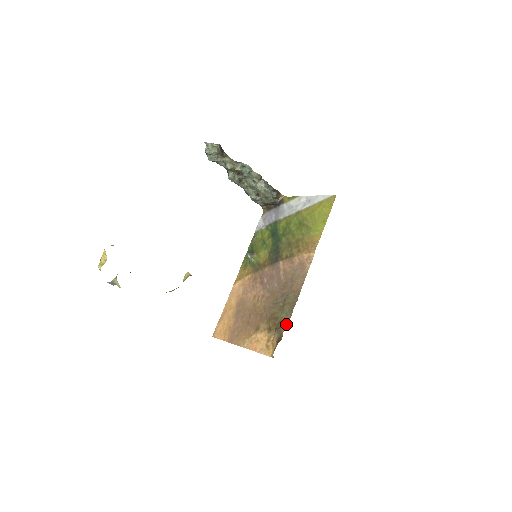
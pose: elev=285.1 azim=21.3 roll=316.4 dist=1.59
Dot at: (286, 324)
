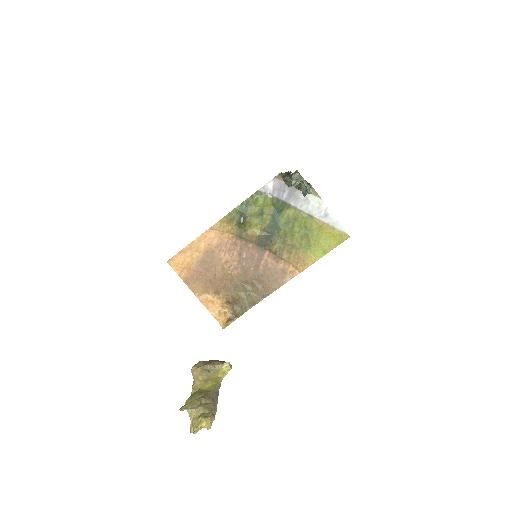
Dot at: (245, 310)
